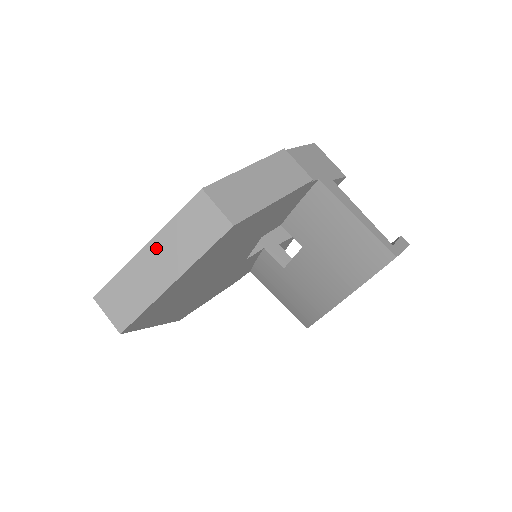
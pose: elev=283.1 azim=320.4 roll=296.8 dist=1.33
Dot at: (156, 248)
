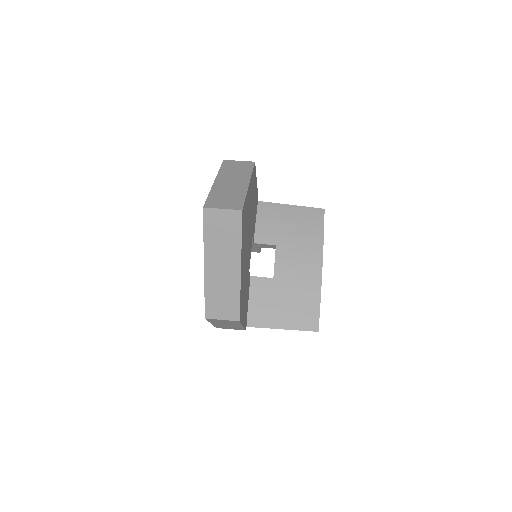
Dot at: (222, 179)
